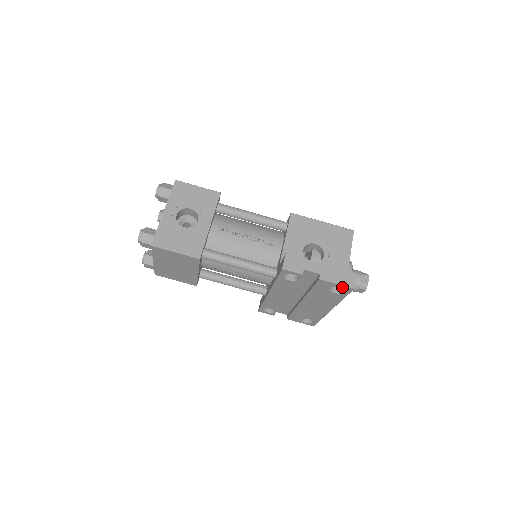
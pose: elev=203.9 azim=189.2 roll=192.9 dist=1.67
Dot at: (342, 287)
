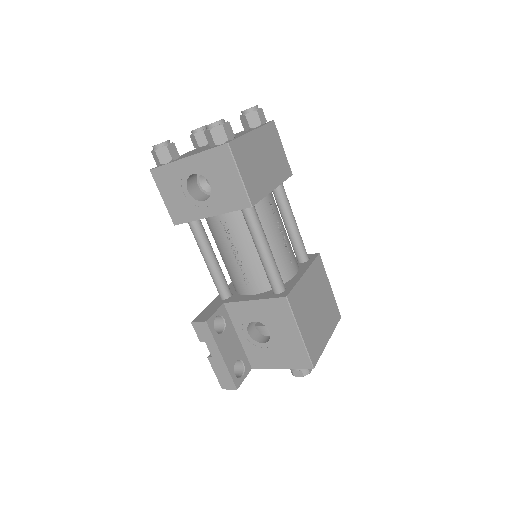
Dot at: occluded
